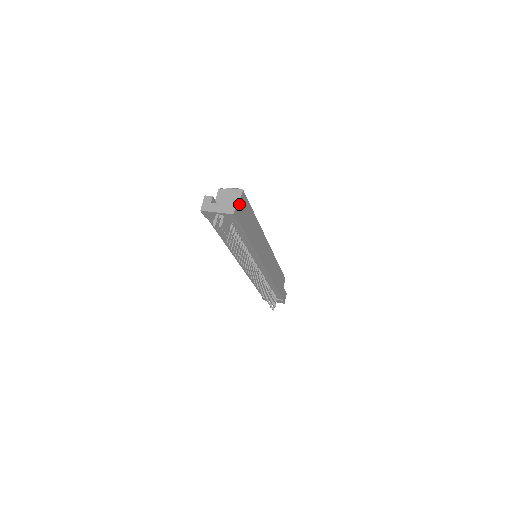
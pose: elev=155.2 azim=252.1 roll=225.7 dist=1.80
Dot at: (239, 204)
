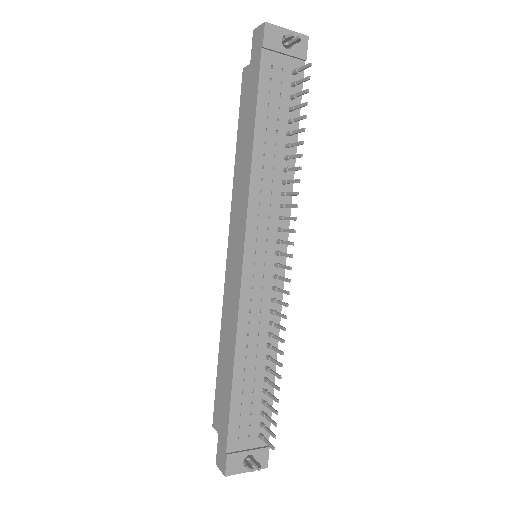
Dot at: occluded
